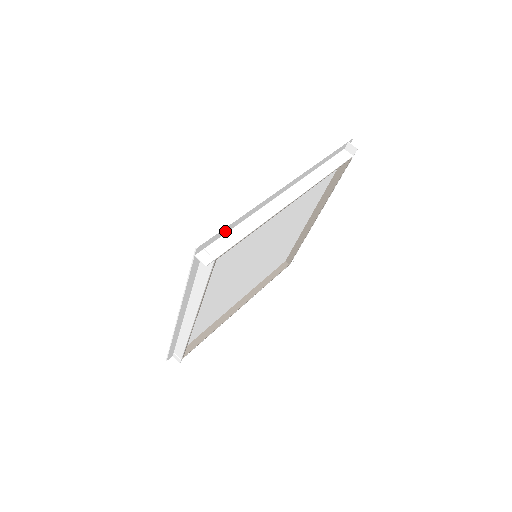
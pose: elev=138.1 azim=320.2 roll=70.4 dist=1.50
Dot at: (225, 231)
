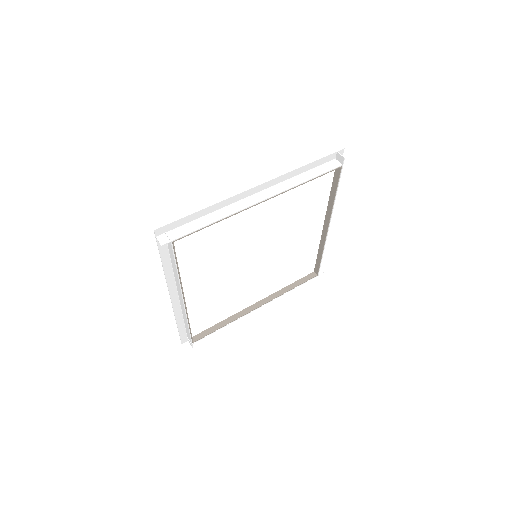
Dot at: (187, 220)
